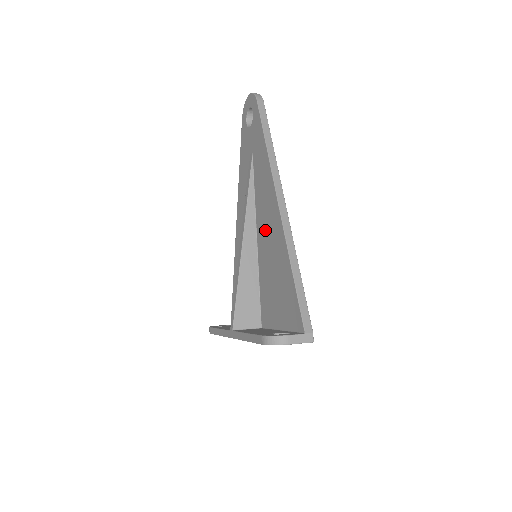
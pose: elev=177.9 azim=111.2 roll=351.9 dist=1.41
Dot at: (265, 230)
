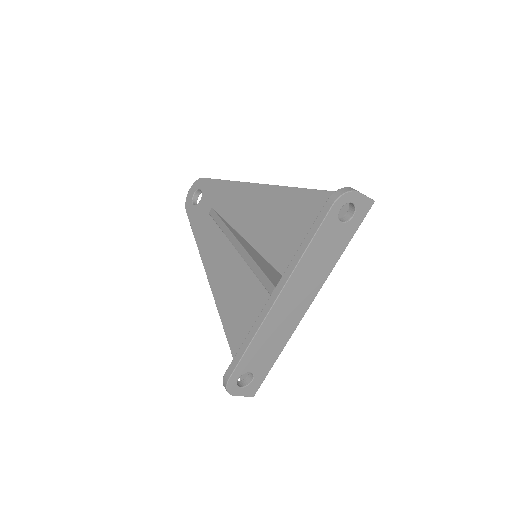
Dot at: (258, 221)
